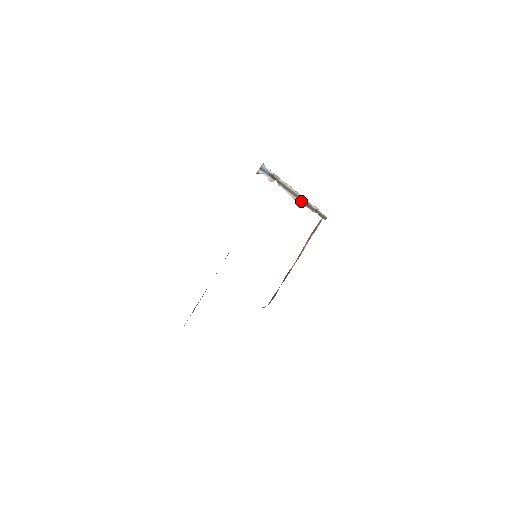
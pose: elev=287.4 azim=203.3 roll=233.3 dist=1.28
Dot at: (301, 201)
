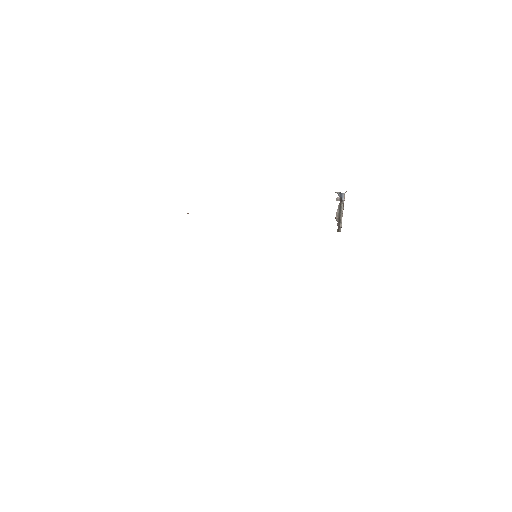
Dot at: (338, 218)
